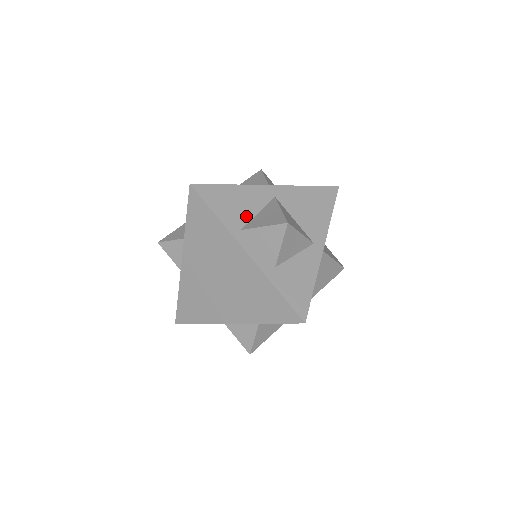
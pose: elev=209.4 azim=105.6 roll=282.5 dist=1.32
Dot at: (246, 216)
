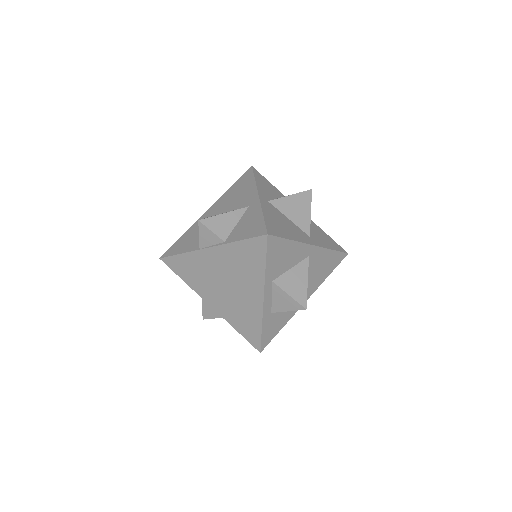
Dot at: (282, 270)
